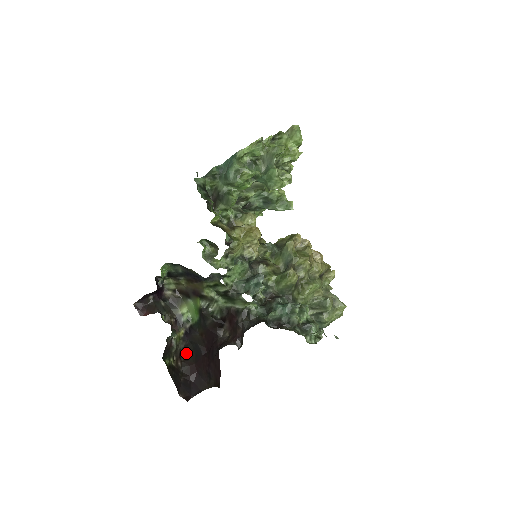
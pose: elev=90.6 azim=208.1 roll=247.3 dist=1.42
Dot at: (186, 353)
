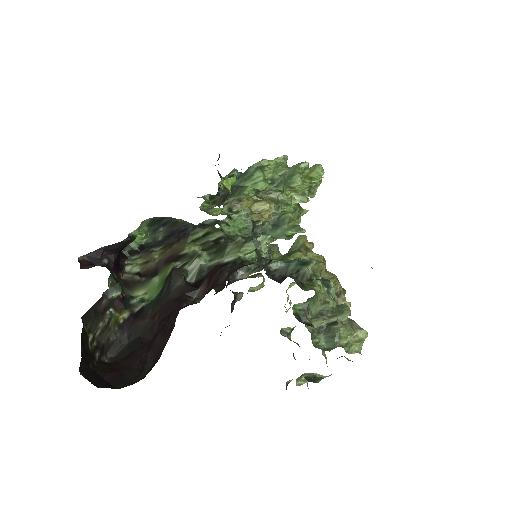
Dot at: (111, 357)
